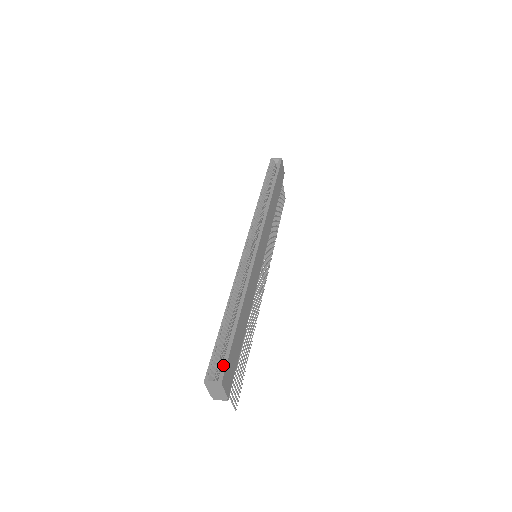
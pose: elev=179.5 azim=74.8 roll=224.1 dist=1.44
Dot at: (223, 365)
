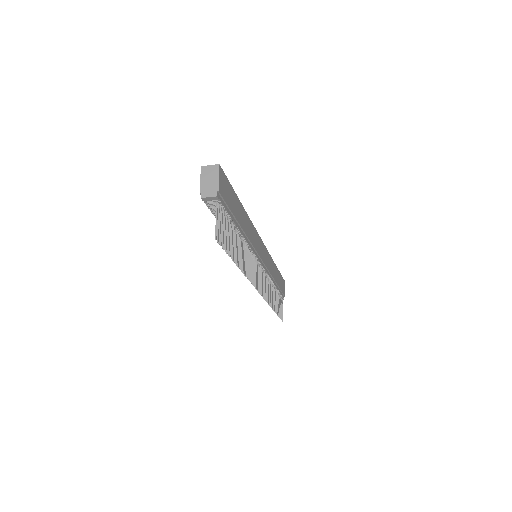
Dot at: occluded
